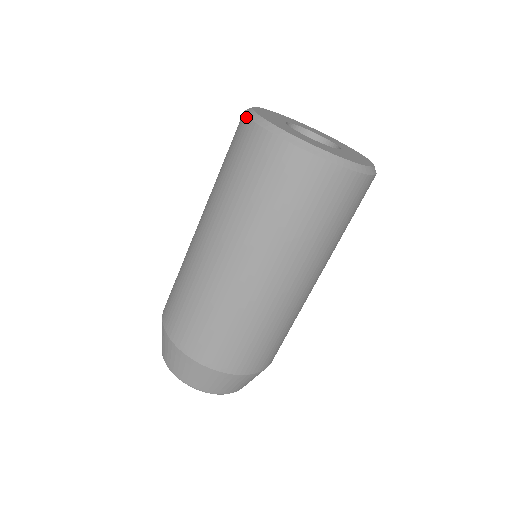
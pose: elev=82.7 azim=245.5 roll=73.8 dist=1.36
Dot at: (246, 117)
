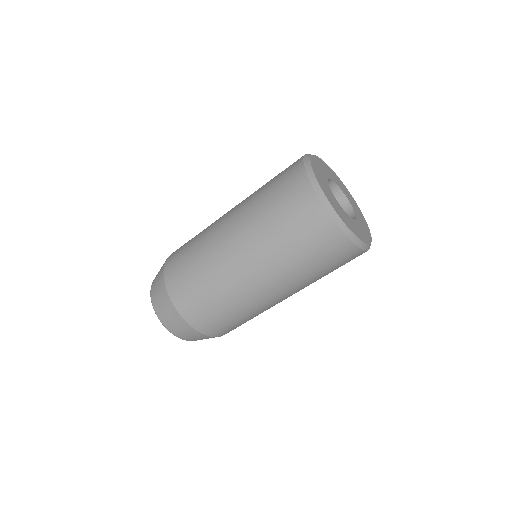
Dot at: (306, 175)
